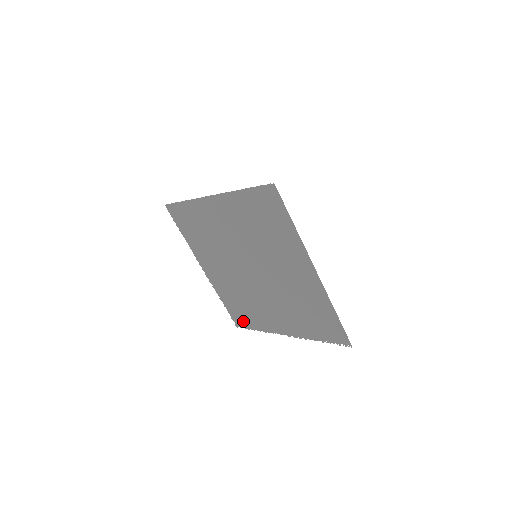
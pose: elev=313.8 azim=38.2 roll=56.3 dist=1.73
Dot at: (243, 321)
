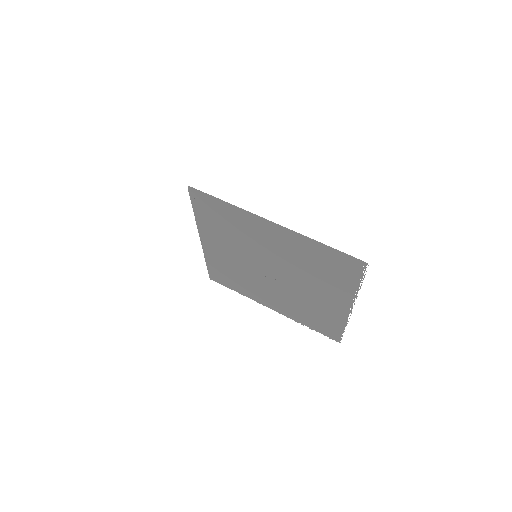
Dot at: (332, 331)
